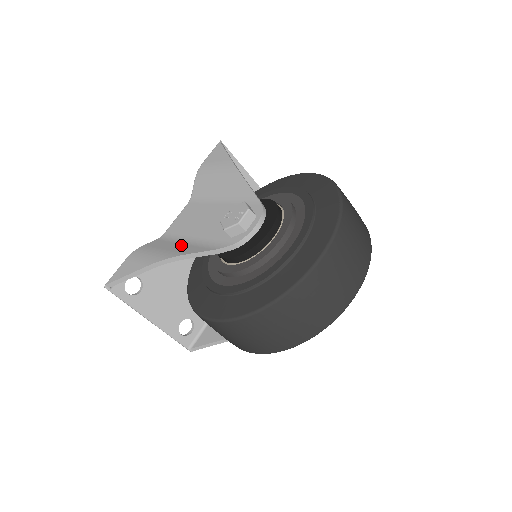
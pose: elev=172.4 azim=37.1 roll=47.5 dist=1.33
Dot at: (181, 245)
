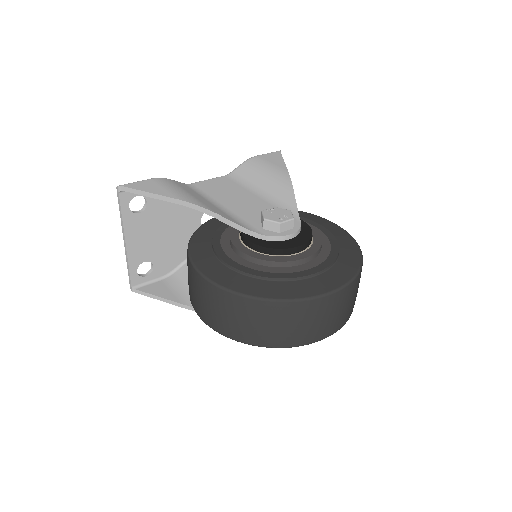
Dot at: (211, 204)
